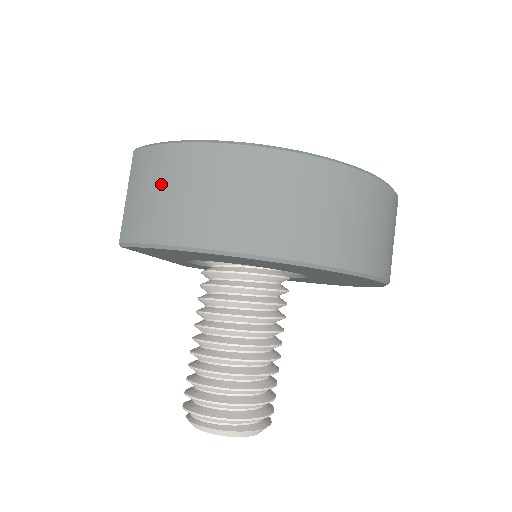
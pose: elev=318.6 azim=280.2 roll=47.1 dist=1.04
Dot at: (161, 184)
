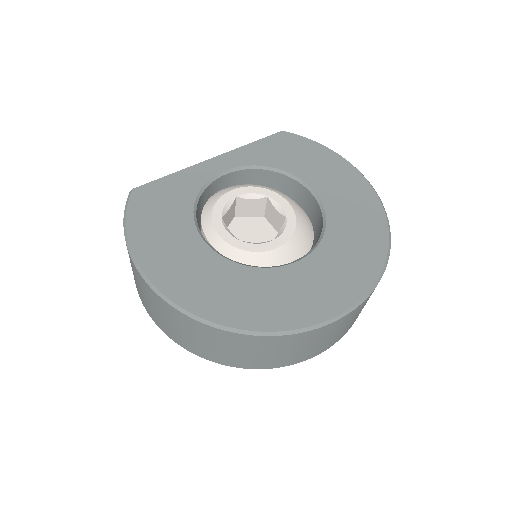
Dot at: occluded
